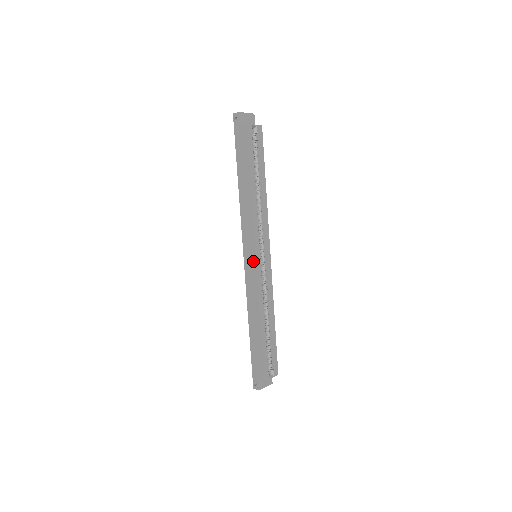
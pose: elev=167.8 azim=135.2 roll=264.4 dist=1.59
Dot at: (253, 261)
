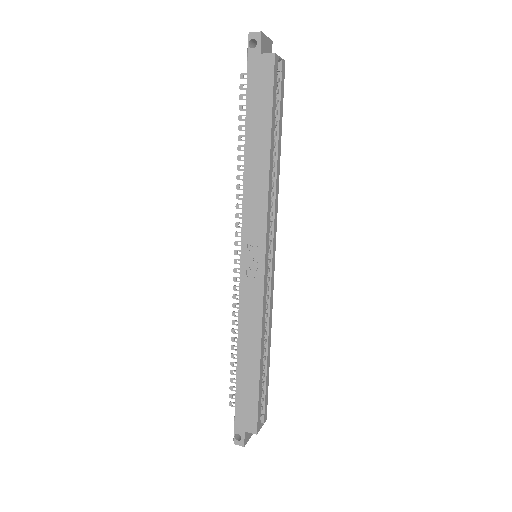
Dot at: (259, 264)
